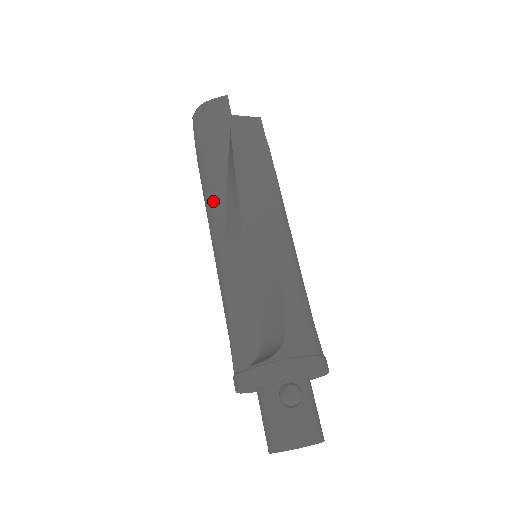
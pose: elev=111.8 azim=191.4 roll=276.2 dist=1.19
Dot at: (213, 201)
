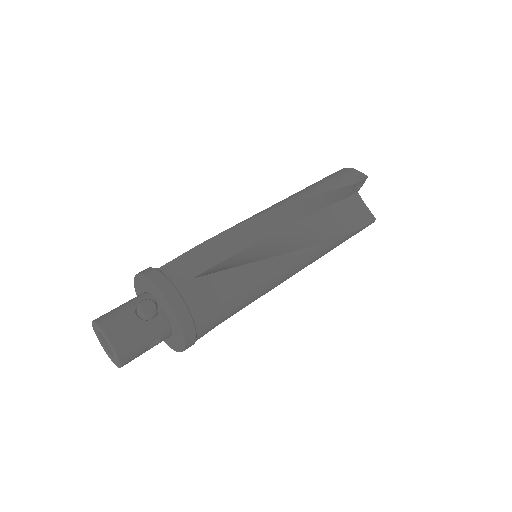
Dot at: (278, 202)
